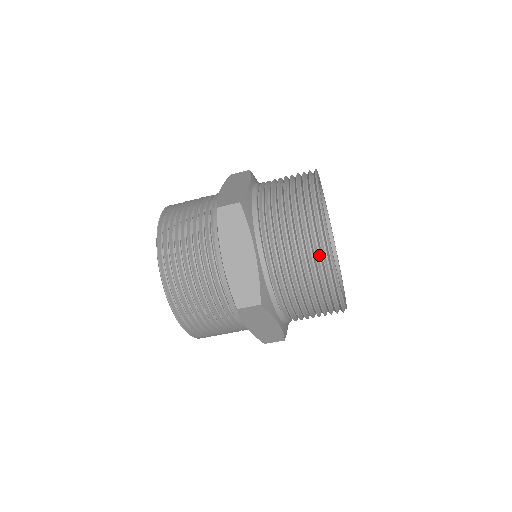
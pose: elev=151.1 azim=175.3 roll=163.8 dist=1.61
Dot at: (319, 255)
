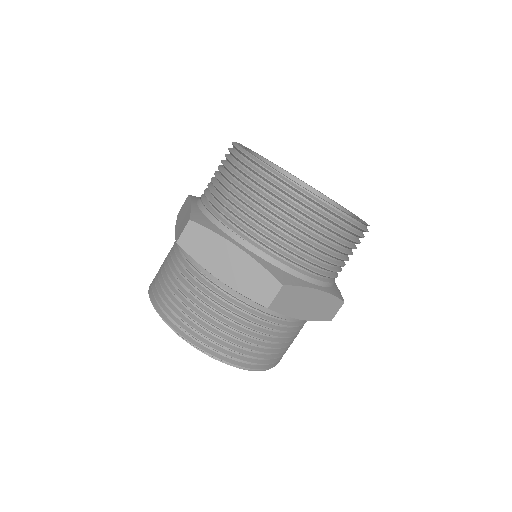
Dot at: (233, 158)
